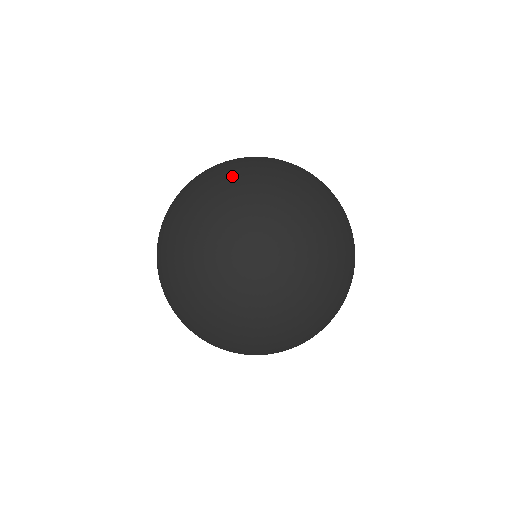
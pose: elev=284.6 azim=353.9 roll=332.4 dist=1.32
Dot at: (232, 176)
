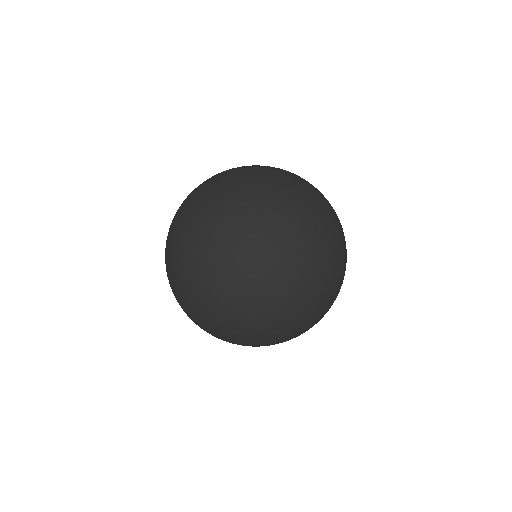
Dot at: (180, 206)
